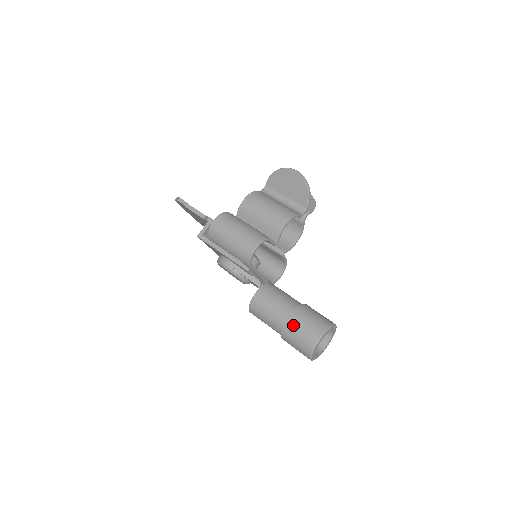
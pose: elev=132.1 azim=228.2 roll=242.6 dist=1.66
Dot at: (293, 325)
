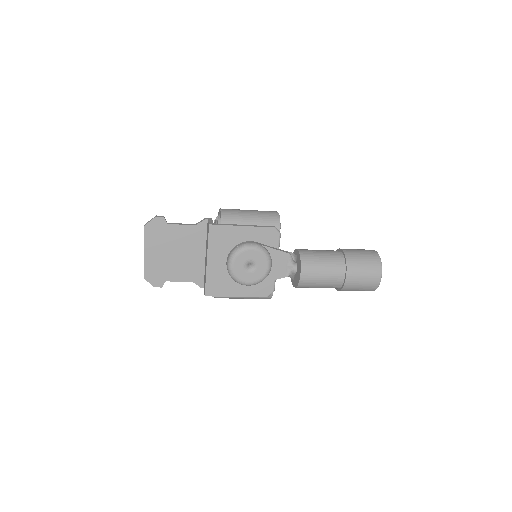
Dot at: (351, 251)
